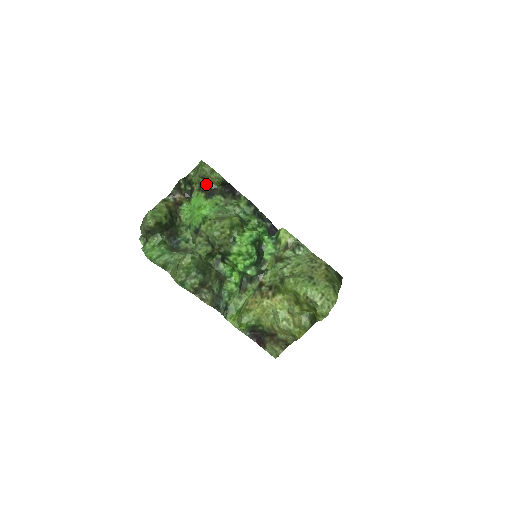
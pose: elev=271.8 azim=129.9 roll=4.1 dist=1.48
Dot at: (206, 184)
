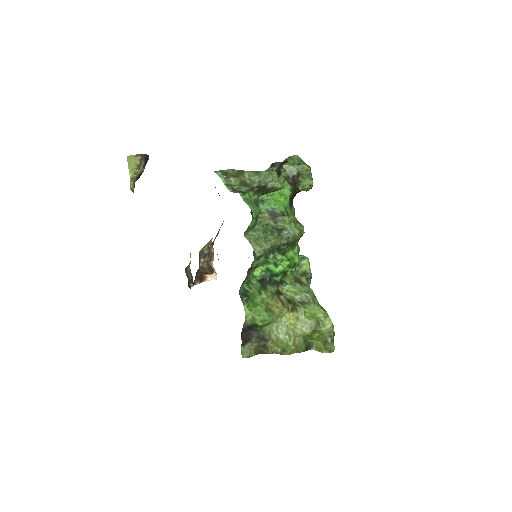
Dot at: (295, 180)
